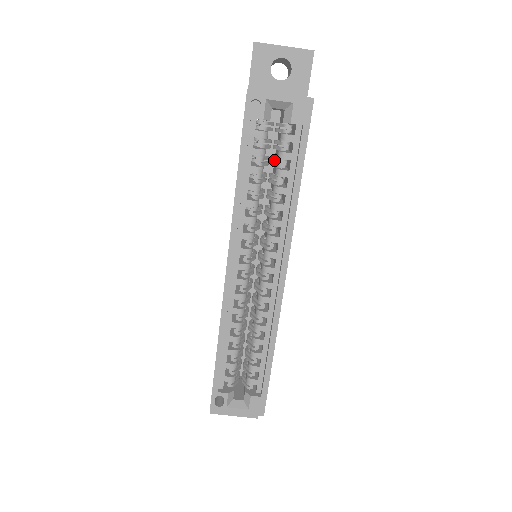
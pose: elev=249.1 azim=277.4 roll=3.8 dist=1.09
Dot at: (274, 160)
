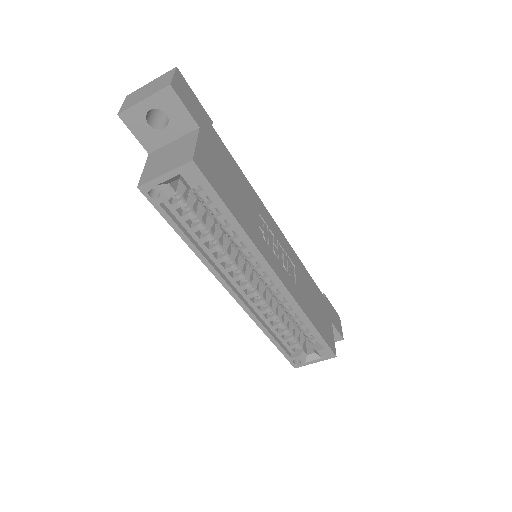
Dot at: occluded
